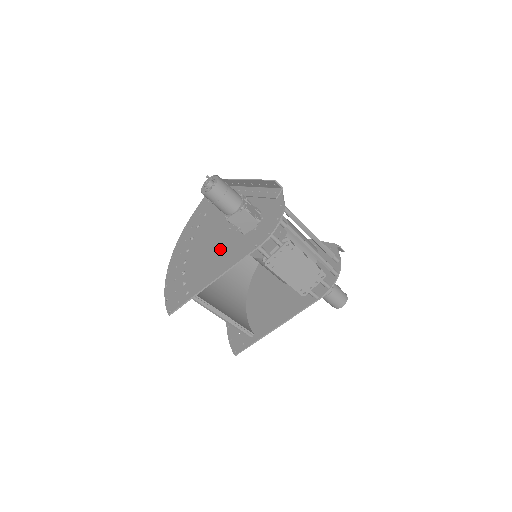
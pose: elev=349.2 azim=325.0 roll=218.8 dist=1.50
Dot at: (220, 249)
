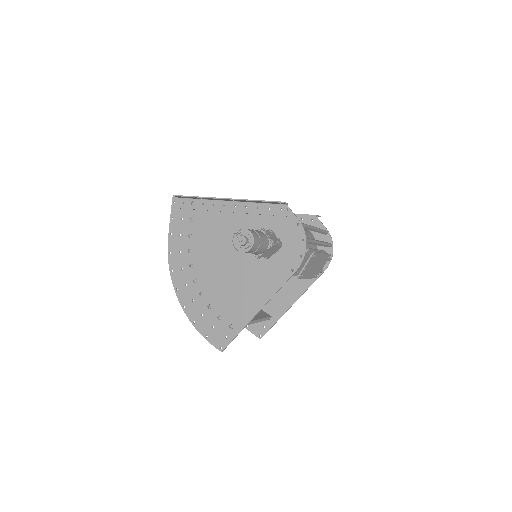
Dot at: (244, 277)
